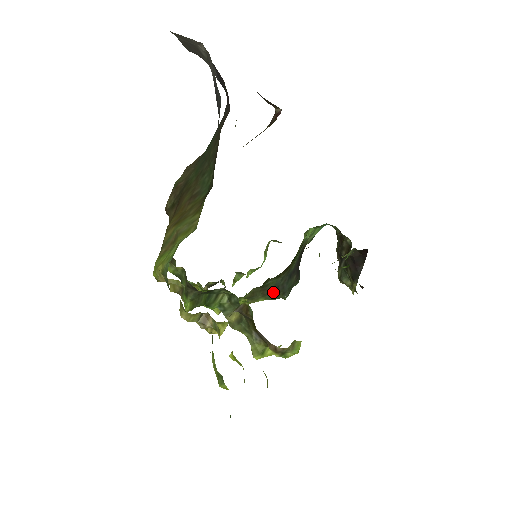
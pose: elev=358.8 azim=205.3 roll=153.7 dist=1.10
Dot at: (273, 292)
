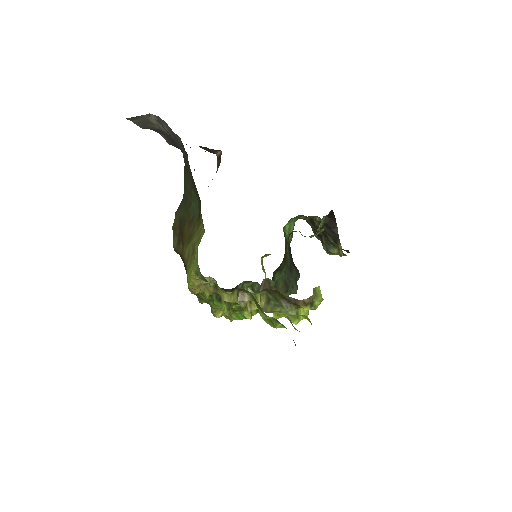
Dot at: (284, 287)
